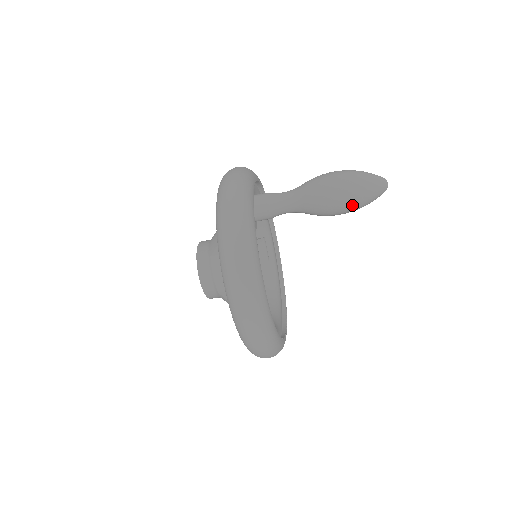
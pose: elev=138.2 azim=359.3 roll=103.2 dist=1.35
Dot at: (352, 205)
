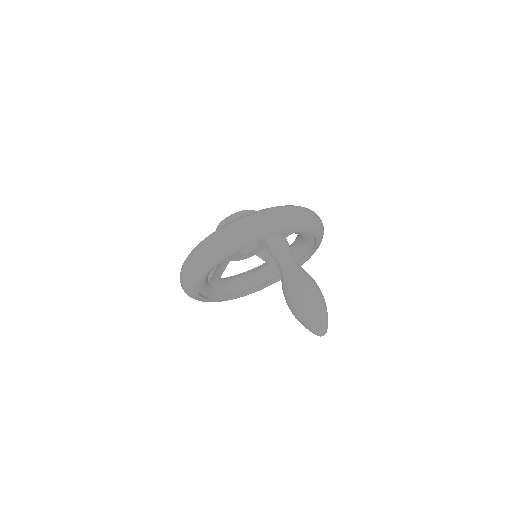
Dot at: (294, 312)
